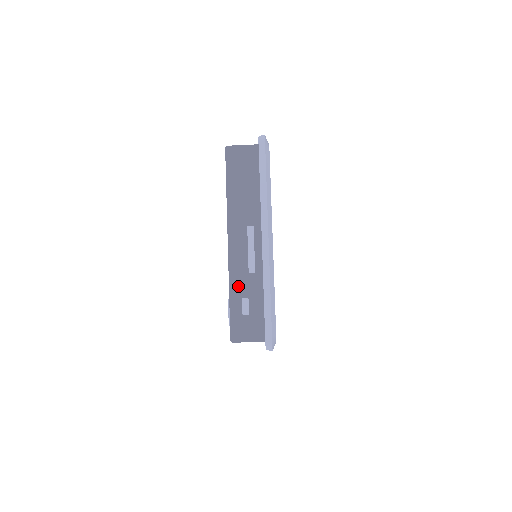
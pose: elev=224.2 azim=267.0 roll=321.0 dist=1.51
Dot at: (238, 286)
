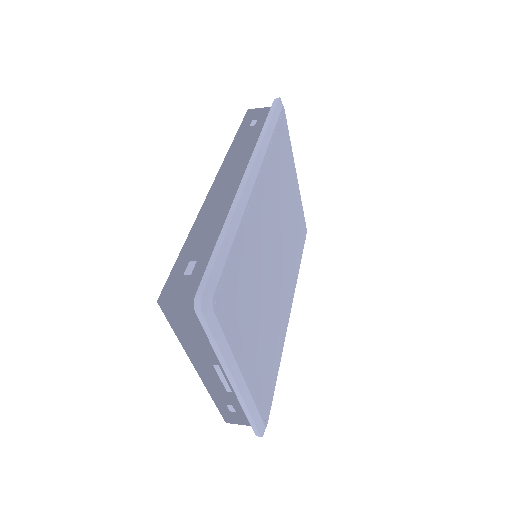
Dot at: (219, 398)
